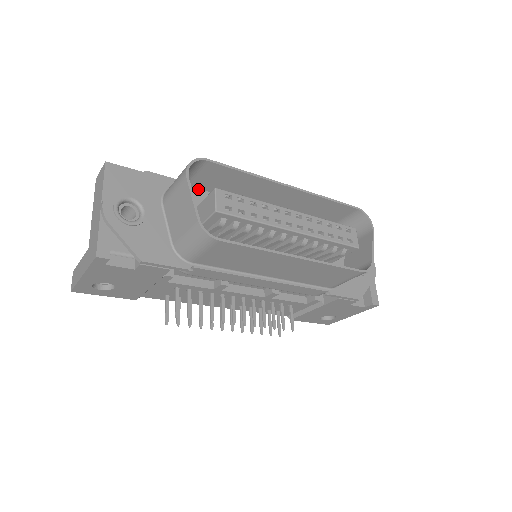
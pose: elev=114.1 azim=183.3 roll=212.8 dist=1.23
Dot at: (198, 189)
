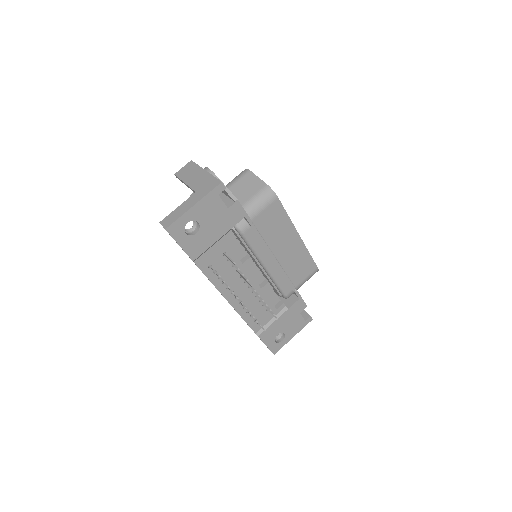
Dot at: occluded
